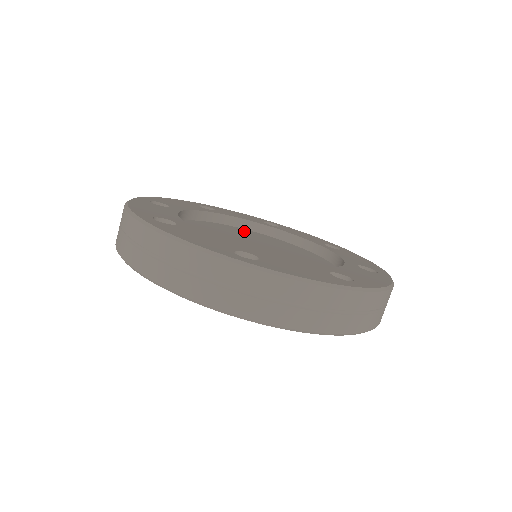
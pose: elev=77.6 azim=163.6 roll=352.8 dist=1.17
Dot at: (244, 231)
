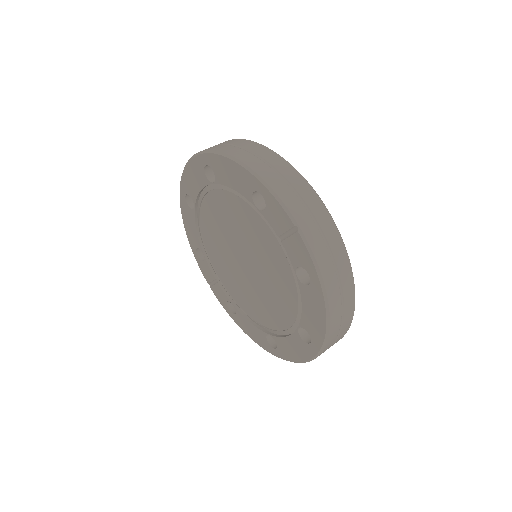
Dot at: occluded
